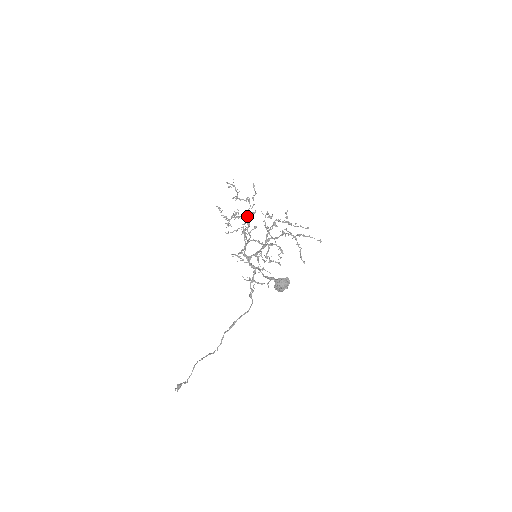
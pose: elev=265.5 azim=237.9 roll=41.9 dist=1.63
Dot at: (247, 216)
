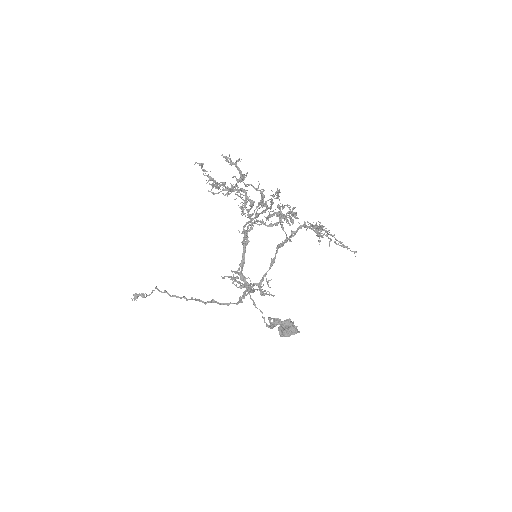
Dot at: (254, 218)
